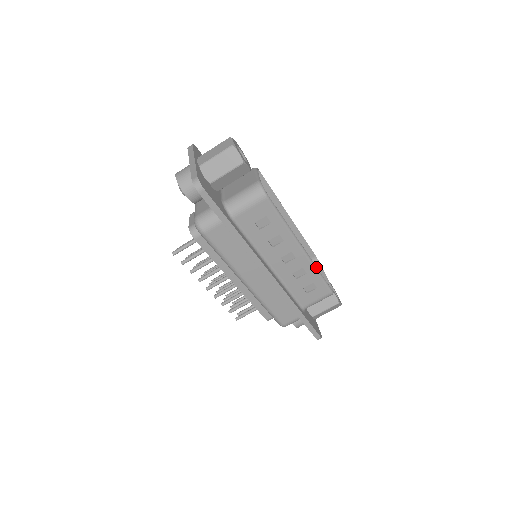
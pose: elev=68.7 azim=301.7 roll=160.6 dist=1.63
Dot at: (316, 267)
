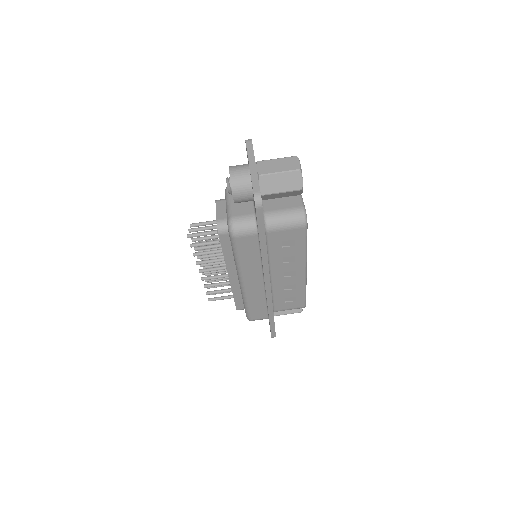
Dot at: occluded
